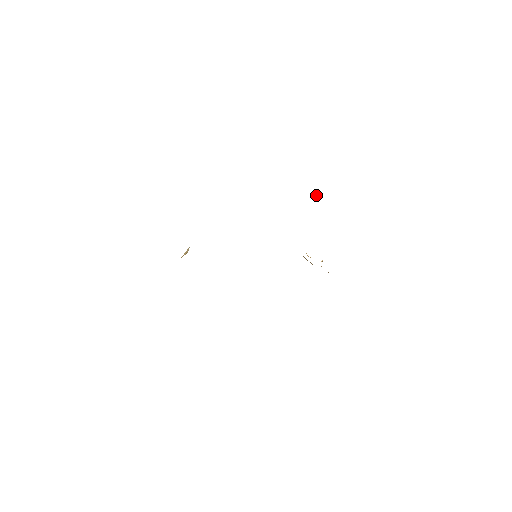
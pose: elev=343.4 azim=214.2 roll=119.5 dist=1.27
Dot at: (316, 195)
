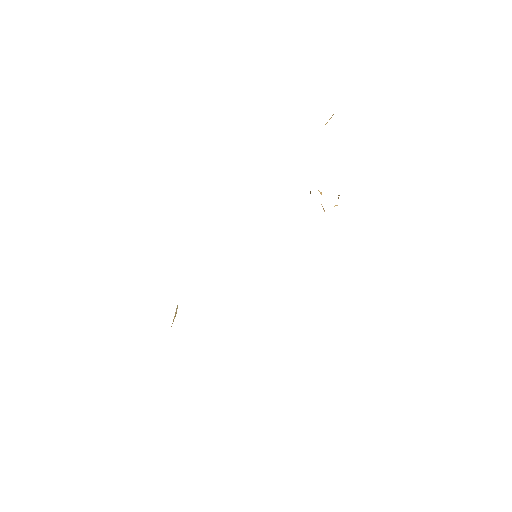
Dot at: (330, 118)
